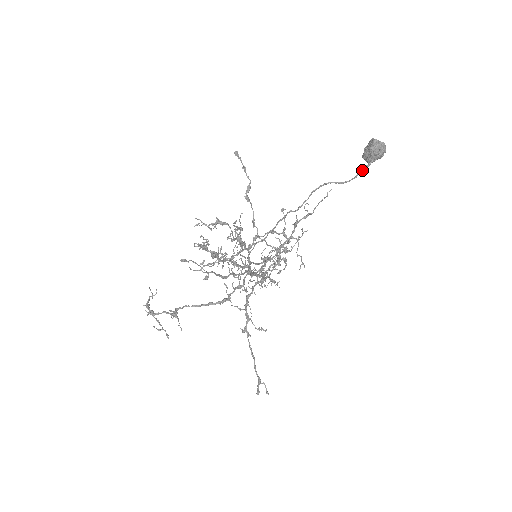
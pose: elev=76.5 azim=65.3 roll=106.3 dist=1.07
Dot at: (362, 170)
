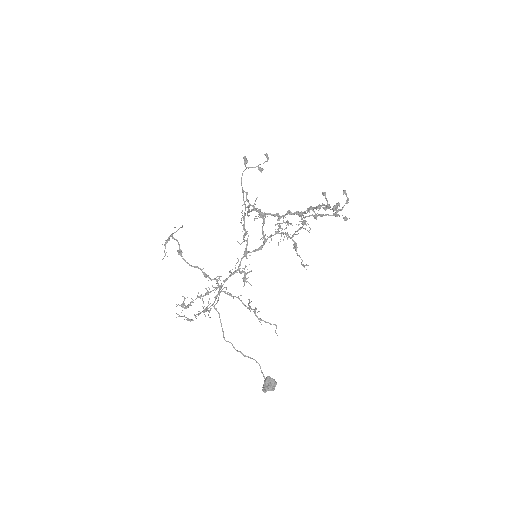
Dot at: (262, 373)
